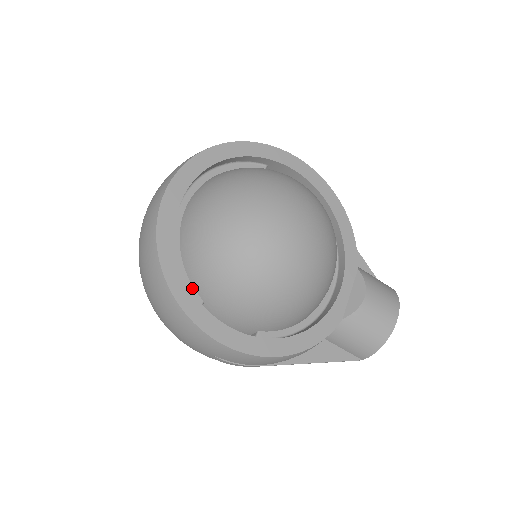
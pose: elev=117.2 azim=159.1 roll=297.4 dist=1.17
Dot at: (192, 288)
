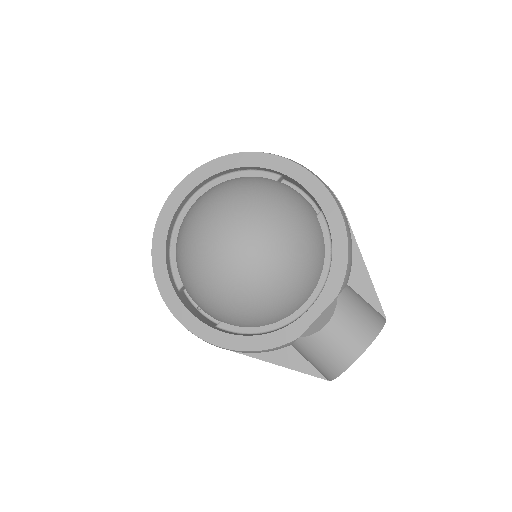
Dot at: (177, 272)
